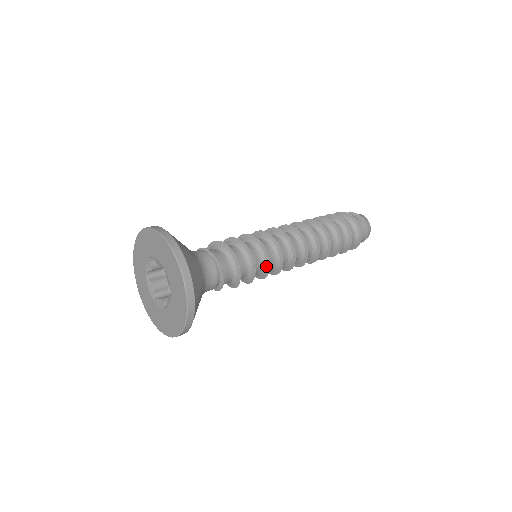
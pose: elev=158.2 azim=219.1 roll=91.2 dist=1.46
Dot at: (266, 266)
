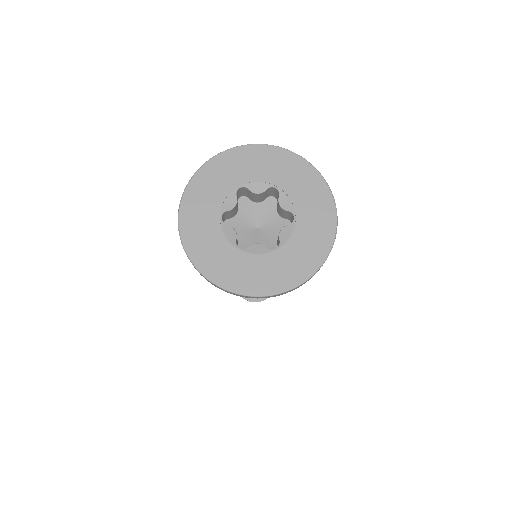
Dot at: occluded
